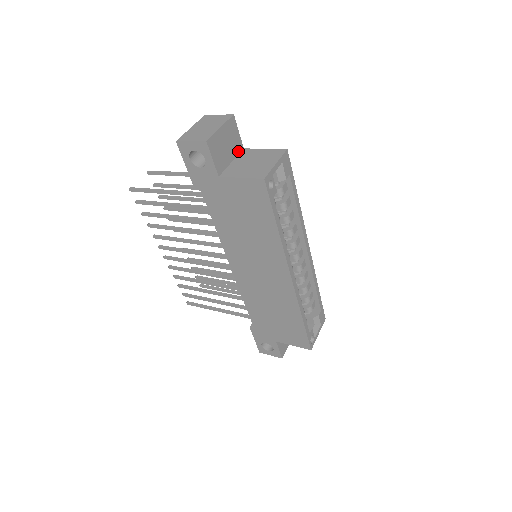
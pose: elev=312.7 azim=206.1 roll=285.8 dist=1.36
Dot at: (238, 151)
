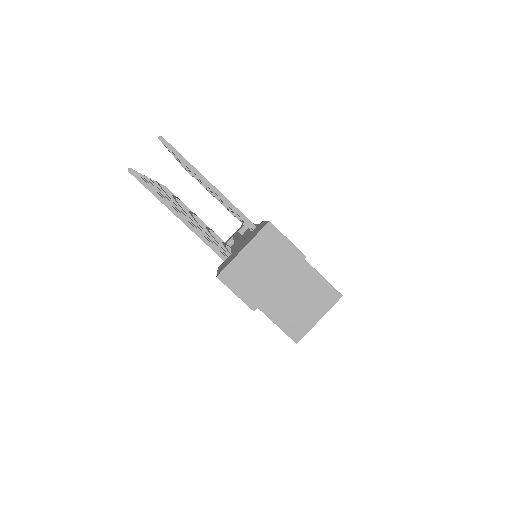
Dot at: occluded
